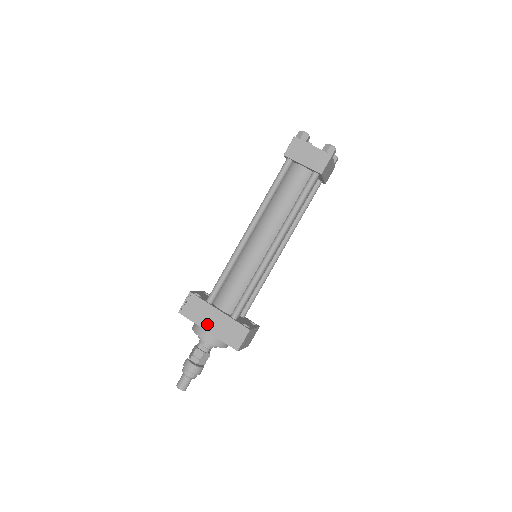
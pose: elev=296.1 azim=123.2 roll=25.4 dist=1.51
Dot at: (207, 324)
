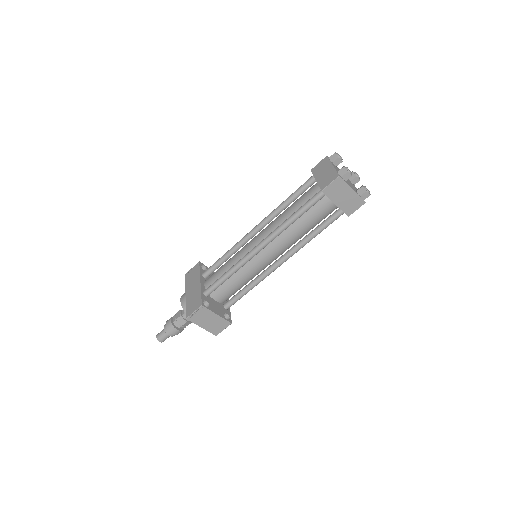
Dot at: (189, 289)
